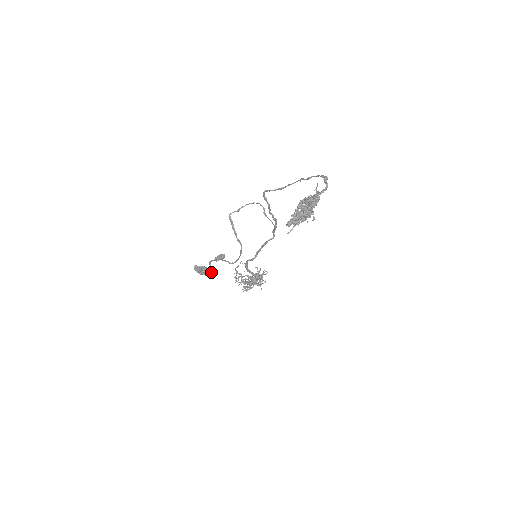
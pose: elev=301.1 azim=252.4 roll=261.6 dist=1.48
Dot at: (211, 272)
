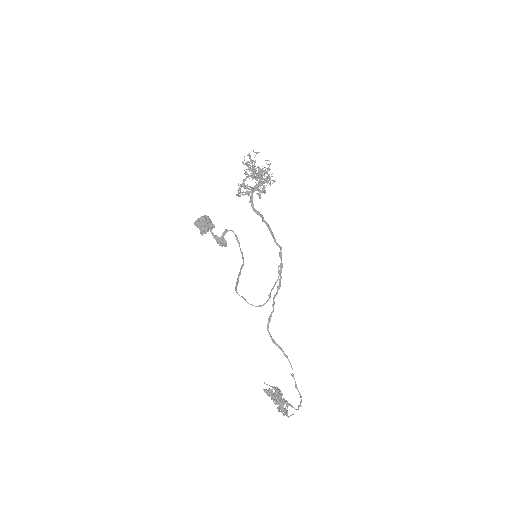
Dot at: (211, 225)
